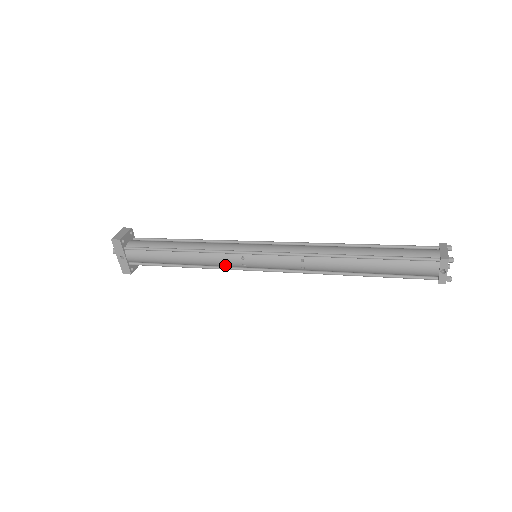
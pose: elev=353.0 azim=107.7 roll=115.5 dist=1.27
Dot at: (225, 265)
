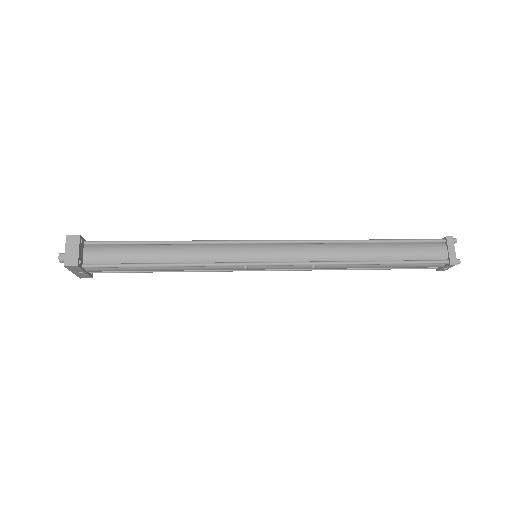
Dot at: (221, 269)
